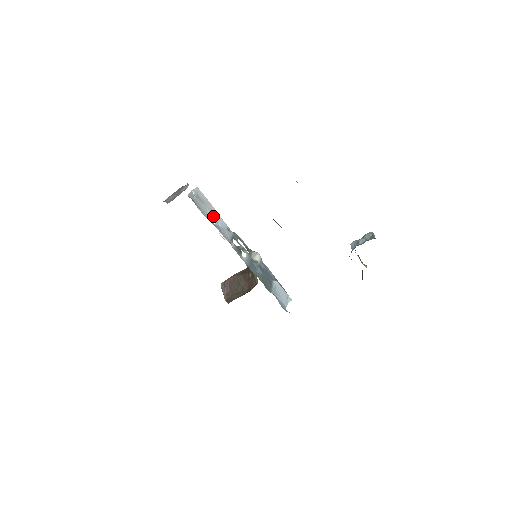
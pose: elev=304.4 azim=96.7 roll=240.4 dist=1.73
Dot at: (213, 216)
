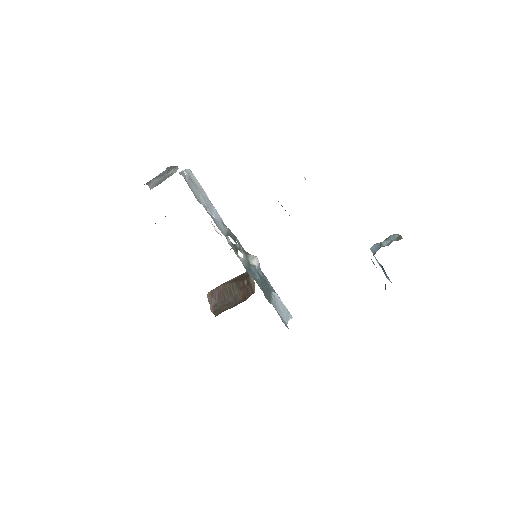
Dot at: (207, 204)
